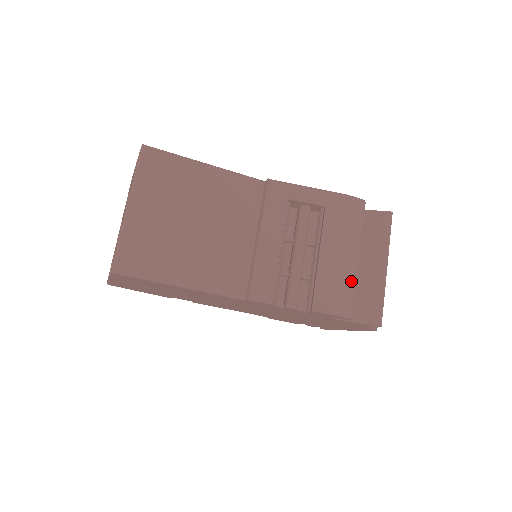
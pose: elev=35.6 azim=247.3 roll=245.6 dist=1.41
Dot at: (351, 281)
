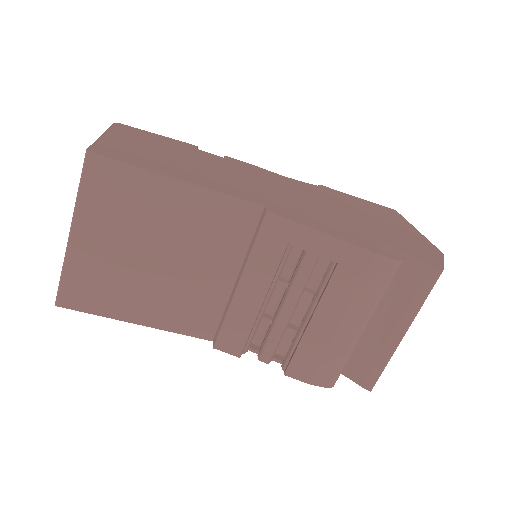
Dot at: (344, 353)
